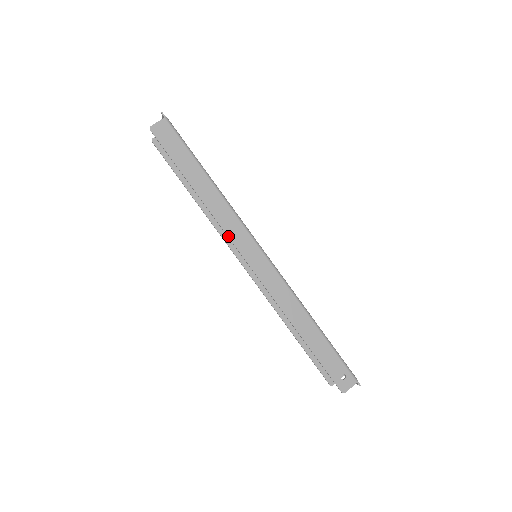
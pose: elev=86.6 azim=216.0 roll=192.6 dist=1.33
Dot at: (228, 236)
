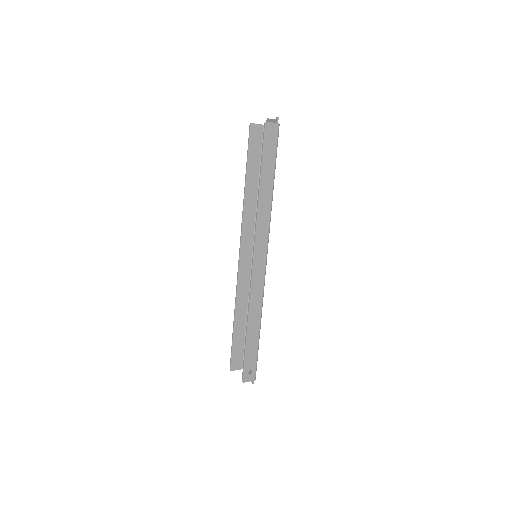
Dot at: (256, 233)
